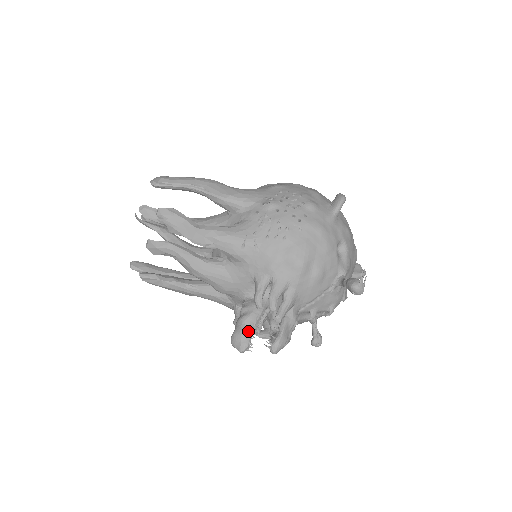
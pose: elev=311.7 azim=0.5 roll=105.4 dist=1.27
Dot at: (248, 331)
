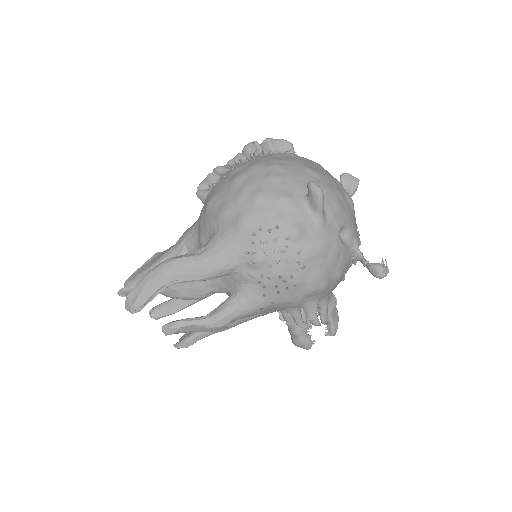
Dot at: (305, 338)
